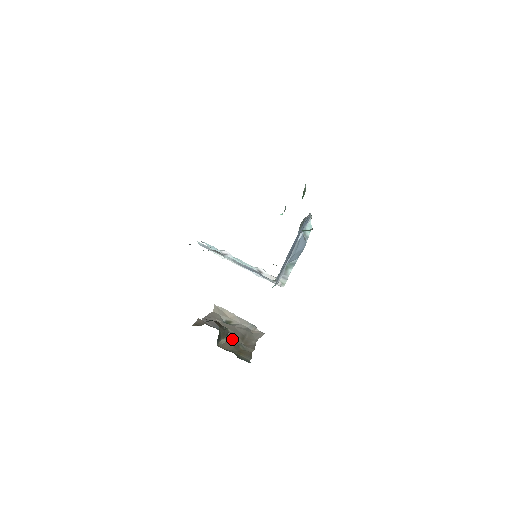
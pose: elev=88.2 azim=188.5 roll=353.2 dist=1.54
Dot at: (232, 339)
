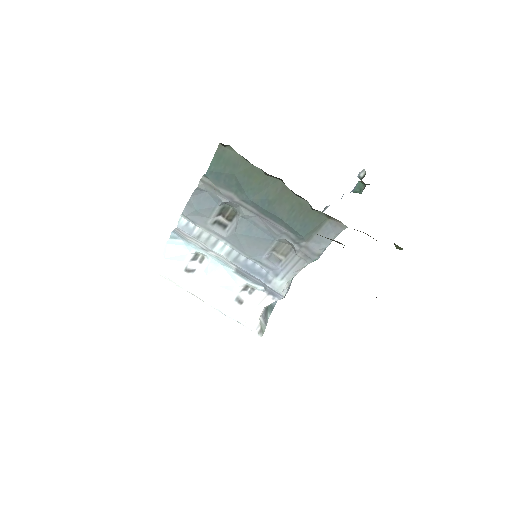
Dot at: occluded
